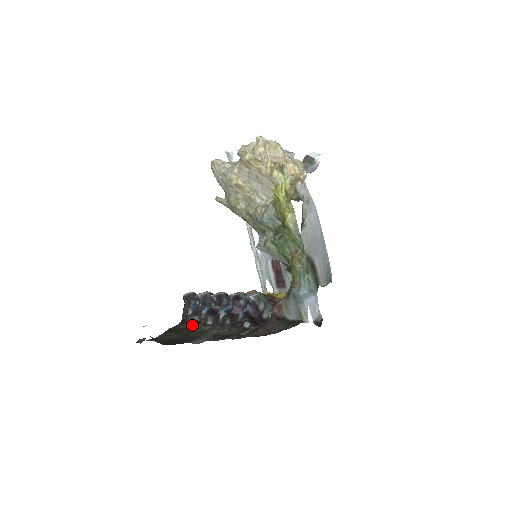
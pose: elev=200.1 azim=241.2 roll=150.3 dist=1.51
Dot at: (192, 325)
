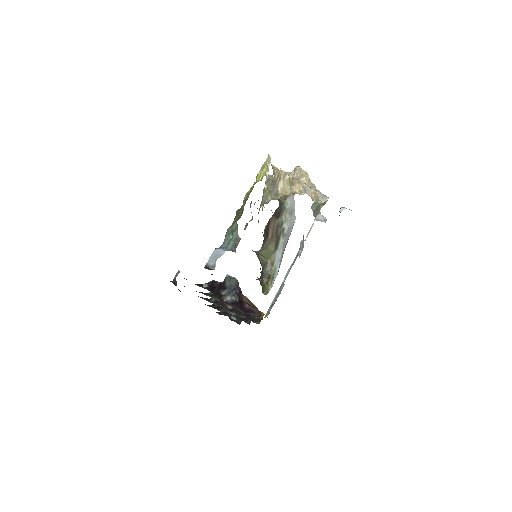
Dot at: (210, 306)
